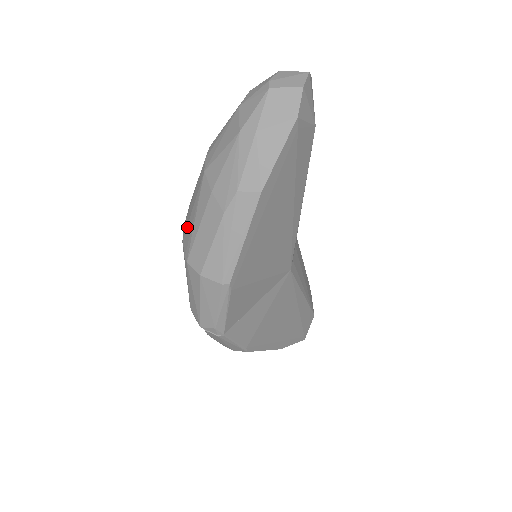
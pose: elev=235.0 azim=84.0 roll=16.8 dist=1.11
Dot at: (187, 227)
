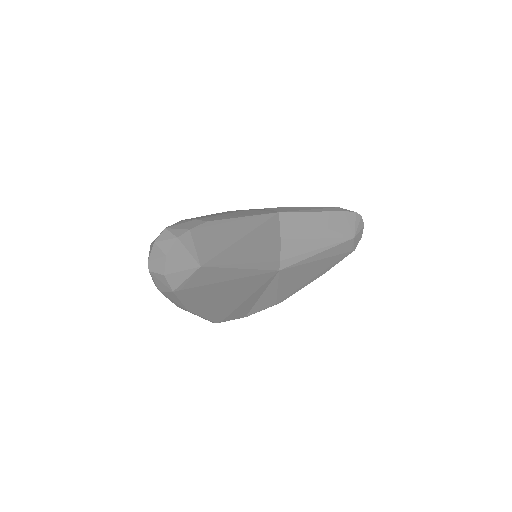
Dot at: occluded
